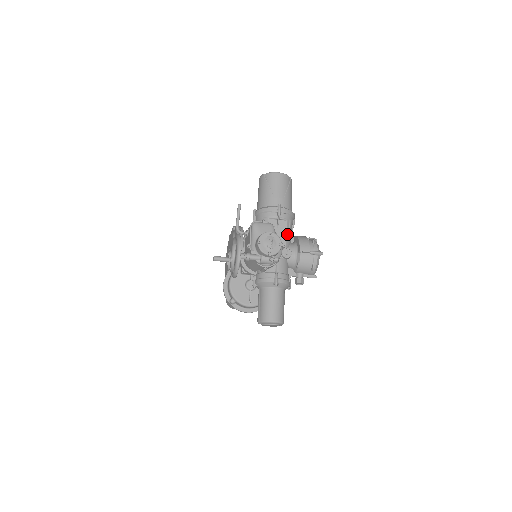
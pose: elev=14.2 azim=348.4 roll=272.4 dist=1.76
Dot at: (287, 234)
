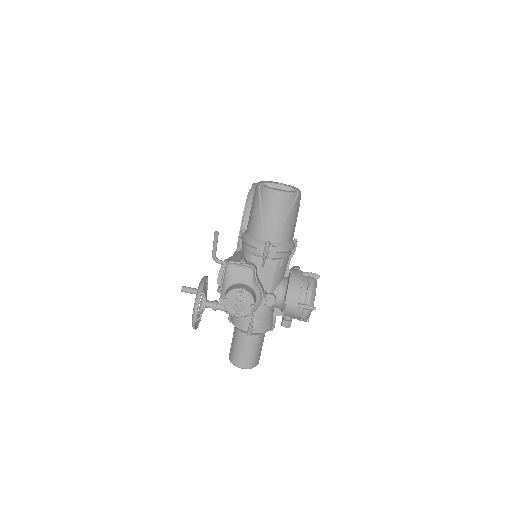
Dot at: (275, 276)
